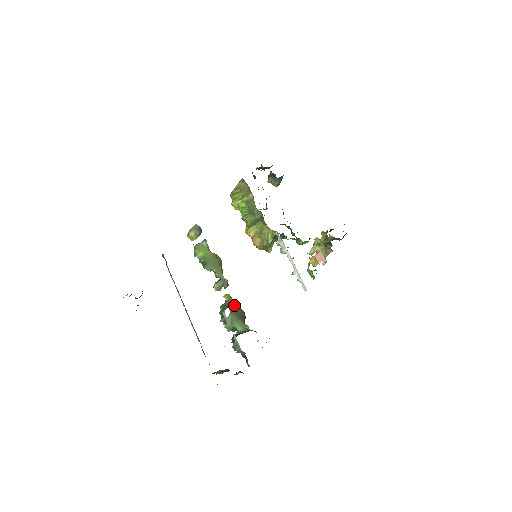
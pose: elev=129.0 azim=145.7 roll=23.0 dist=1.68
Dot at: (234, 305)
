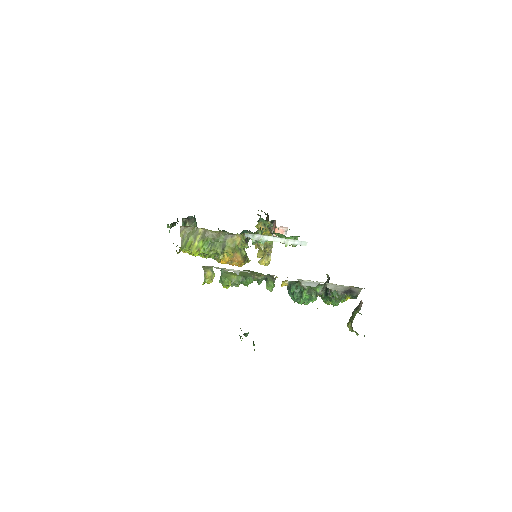
Dot at: occluded
